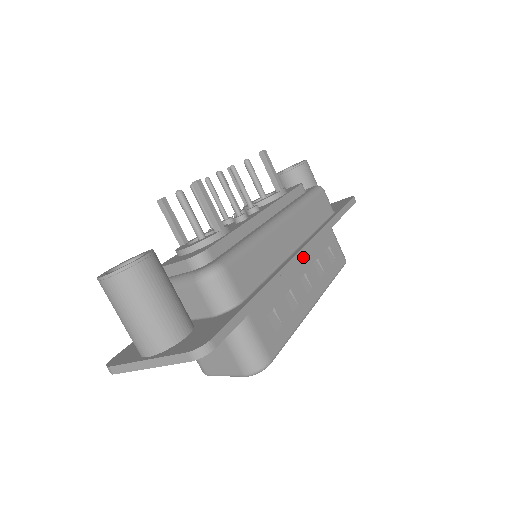
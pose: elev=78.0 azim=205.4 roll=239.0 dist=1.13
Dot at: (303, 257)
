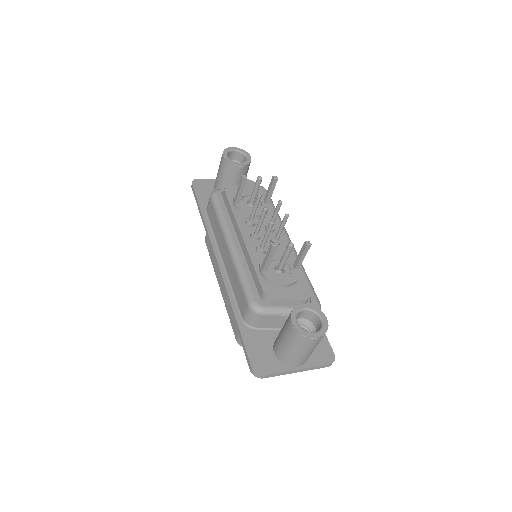
Dot at: occluded
